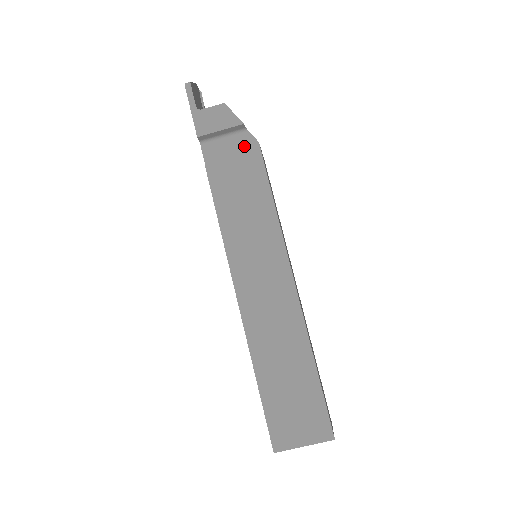
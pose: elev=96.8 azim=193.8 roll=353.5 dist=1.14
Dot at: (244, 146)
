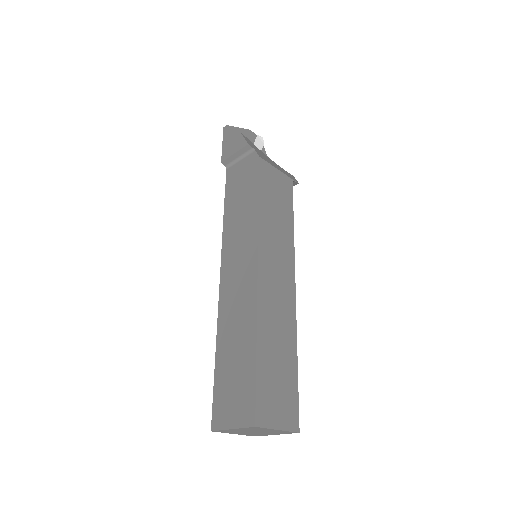
Dot at: (250, 162)
